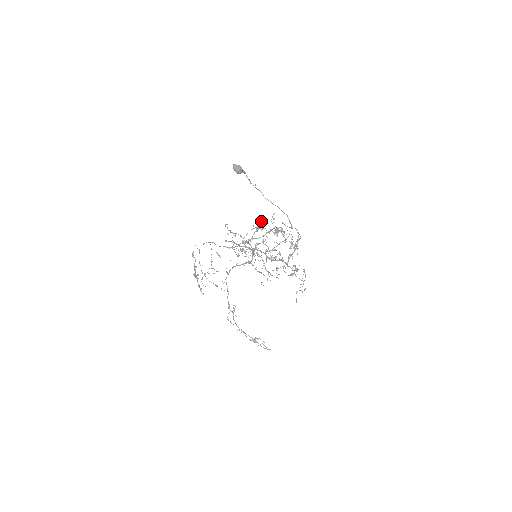
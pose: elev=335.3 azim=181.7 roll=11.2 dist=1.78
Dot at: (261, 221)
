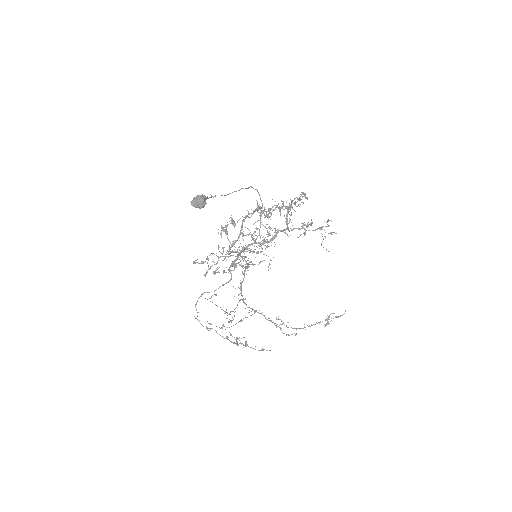
Dot at: occluded
